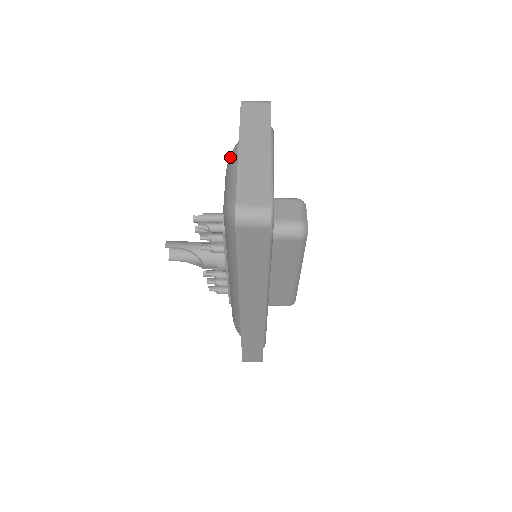
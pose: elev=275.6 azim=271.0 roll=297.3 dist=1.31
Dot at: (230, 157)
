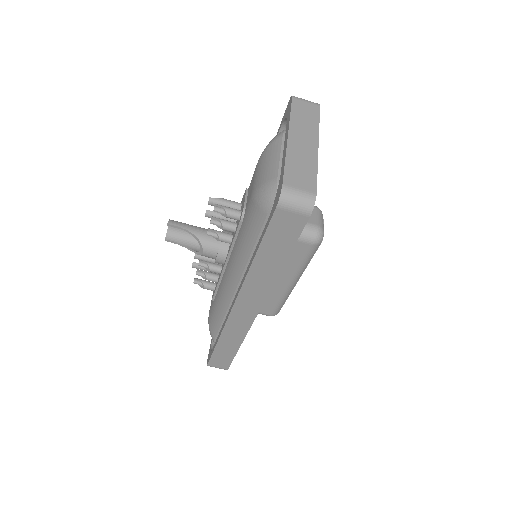
Dot at: (268, 146)
